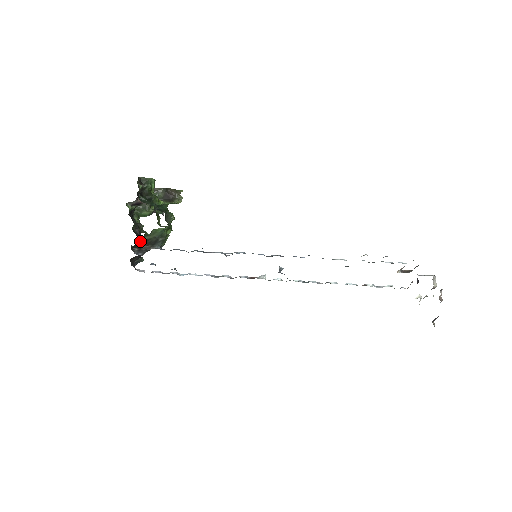
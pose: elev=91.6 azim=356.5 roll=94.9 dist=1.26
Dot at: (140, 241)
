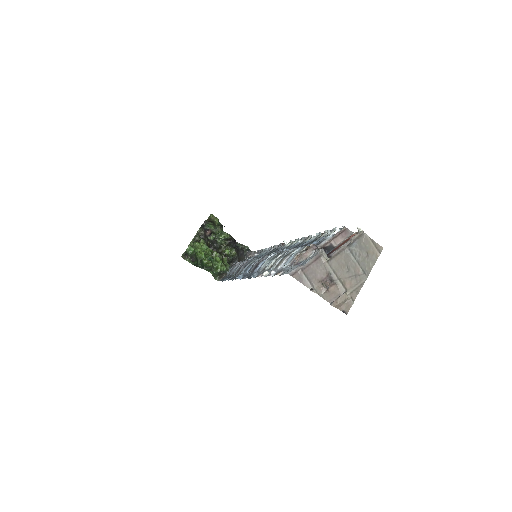
Dot at: (218, 279)
